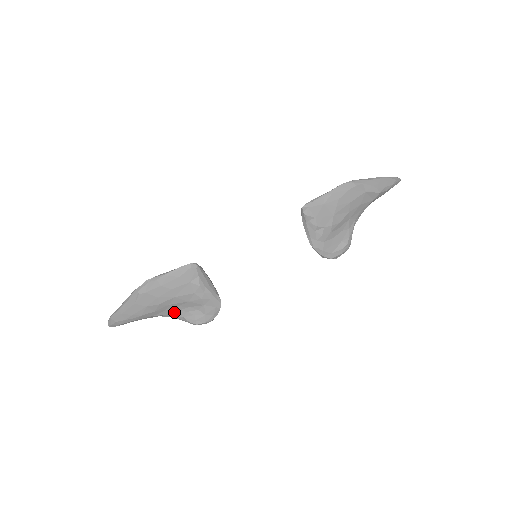
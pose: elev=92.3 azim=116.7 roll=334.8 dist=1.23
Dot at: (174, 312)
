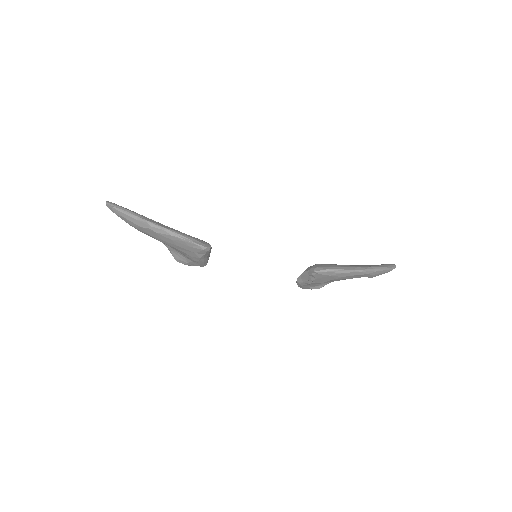
Dot at: (166, 244)
